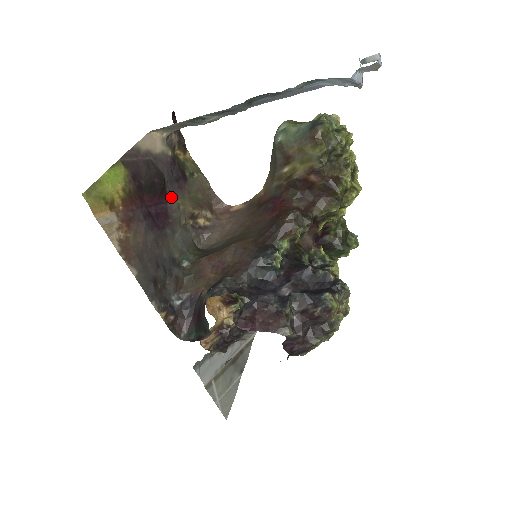
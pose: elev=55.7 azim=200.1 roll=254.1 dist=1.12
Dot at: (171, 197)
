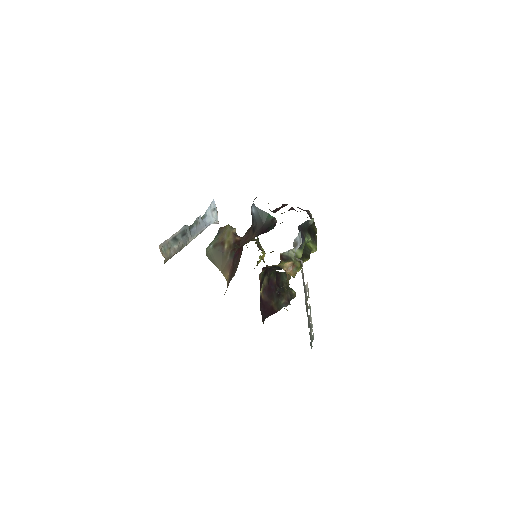
Dot at: occluded
